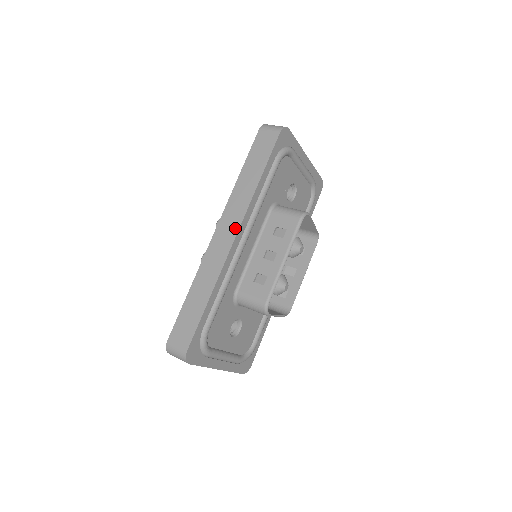
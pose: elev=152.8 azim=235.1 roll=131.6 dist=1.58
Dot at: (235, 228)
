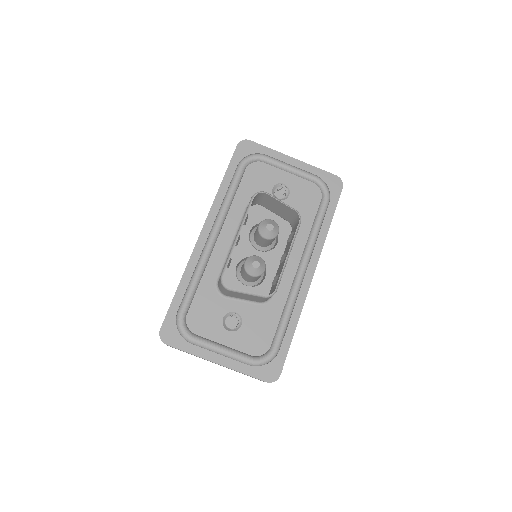
Dot at: (203, 226)
